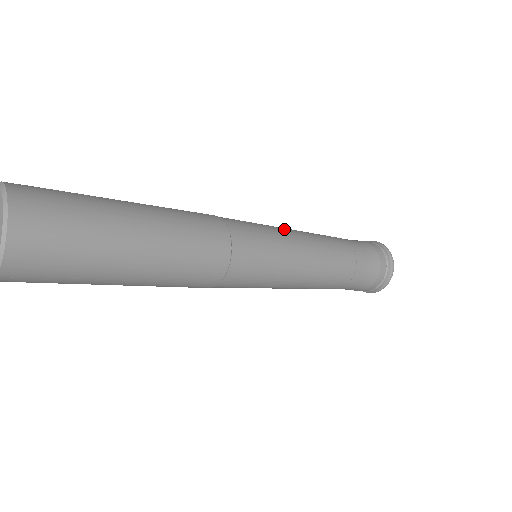
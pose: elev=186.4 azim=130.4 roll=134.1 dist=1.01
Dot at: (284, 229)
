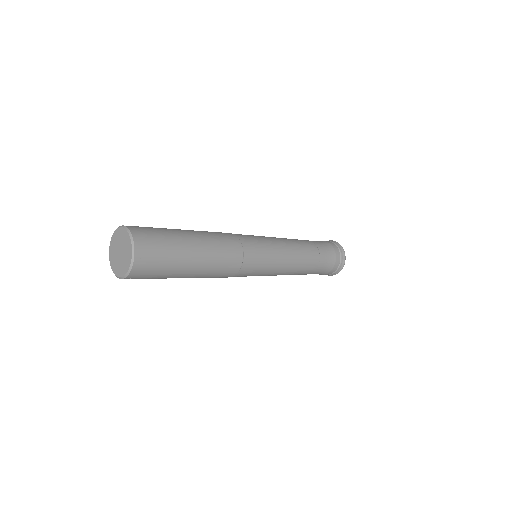
Dot at: (278, 244)
